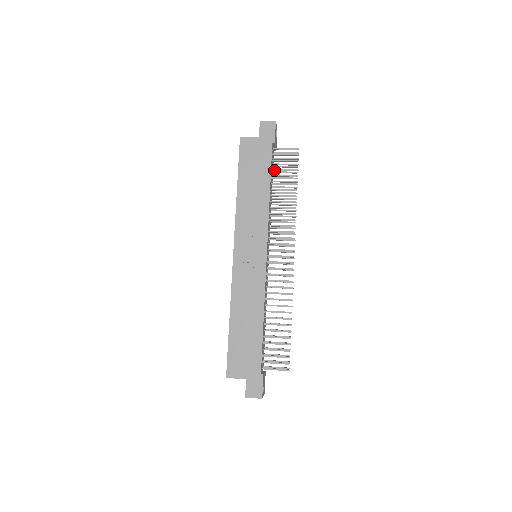
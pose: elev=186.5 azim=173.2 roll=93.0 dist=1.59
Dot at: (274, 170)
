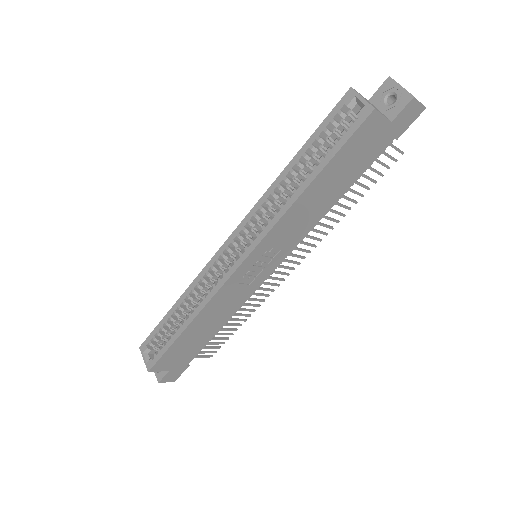
Dot at: occluded
